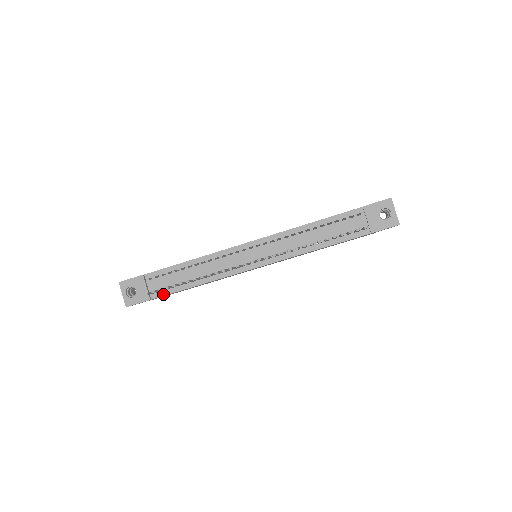
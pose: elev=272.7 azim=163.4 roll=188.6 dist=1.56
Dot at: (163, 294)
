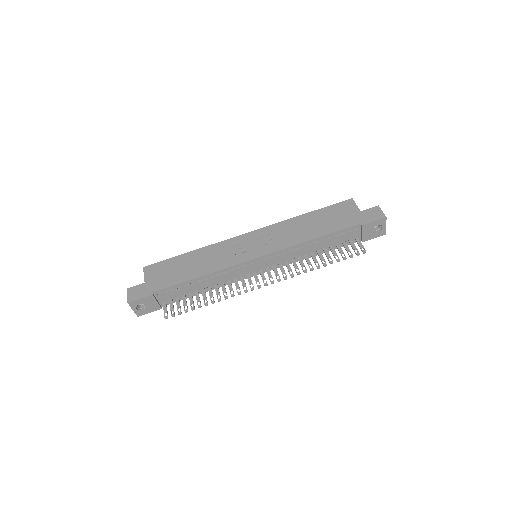
Dot at: (173, 302)
